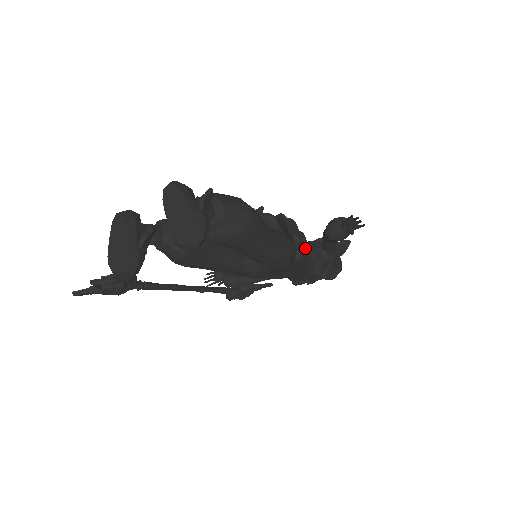
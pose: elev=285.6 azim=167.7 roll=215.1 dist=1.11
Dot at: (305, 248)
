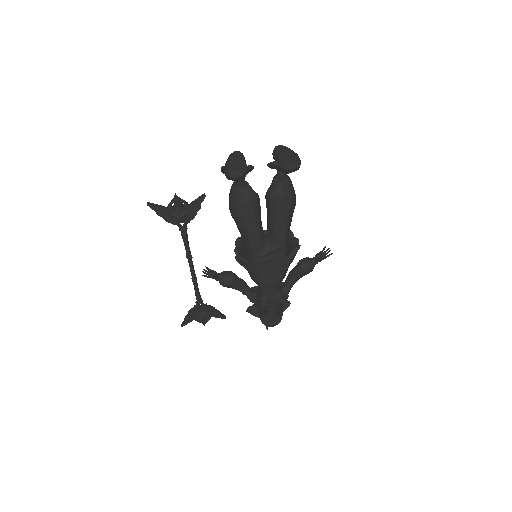
Dot at: (296, 253)
